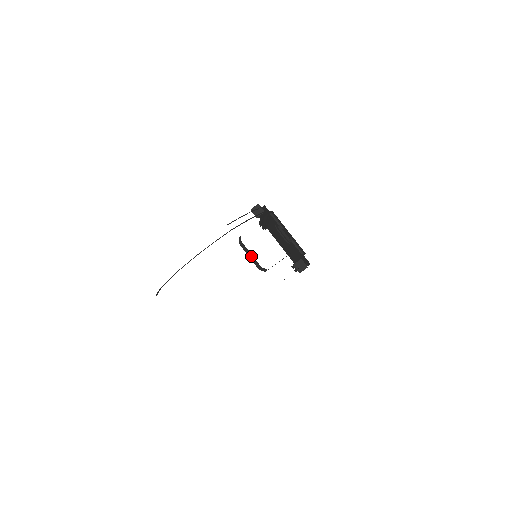
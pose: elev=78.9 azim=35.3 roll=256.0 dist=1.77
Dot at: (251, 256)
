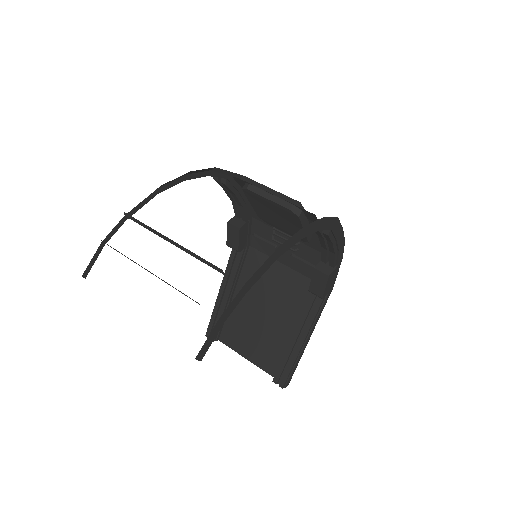
Dot at: (272, 194)
